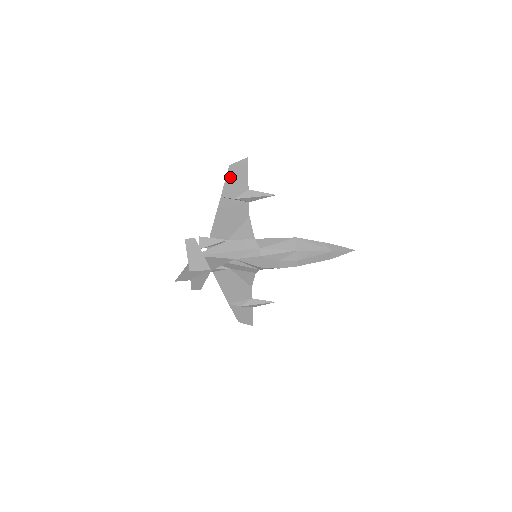
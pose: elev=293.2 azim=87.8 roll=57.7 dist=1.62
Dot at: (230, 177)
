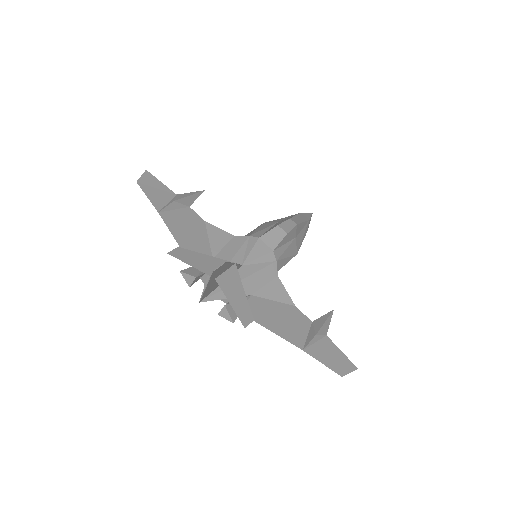
Dot at: (148, 192)
